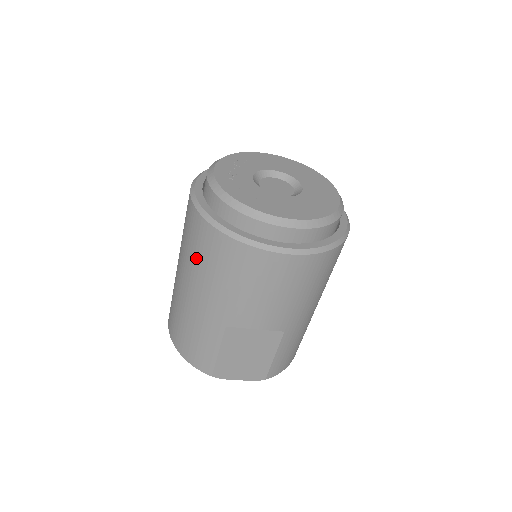
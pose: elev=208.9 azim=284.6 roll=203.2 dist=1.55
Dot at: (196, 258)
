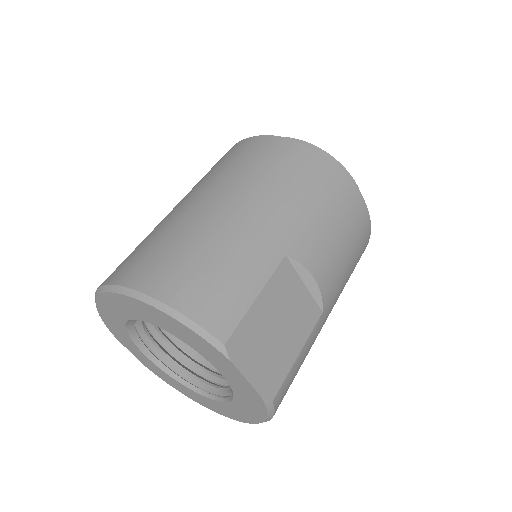
Dot at: (266, 171)
